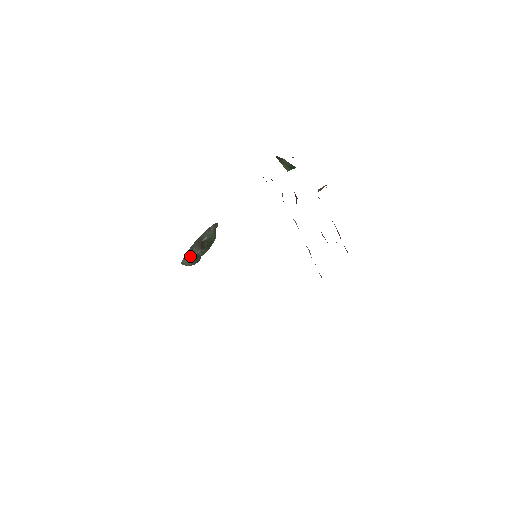
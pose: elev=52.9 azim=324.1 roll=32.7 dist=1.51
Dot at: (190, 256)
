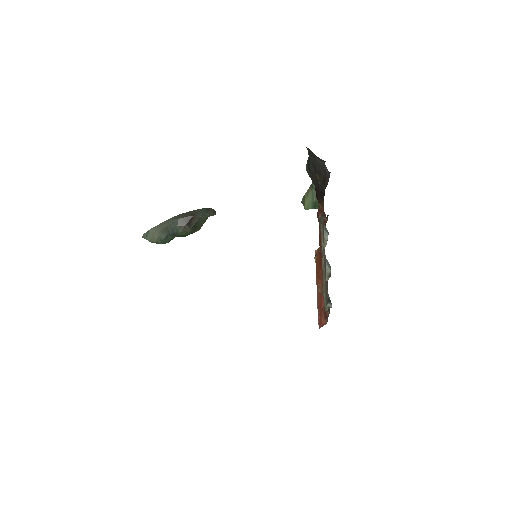
Dot at: (166, 227)
